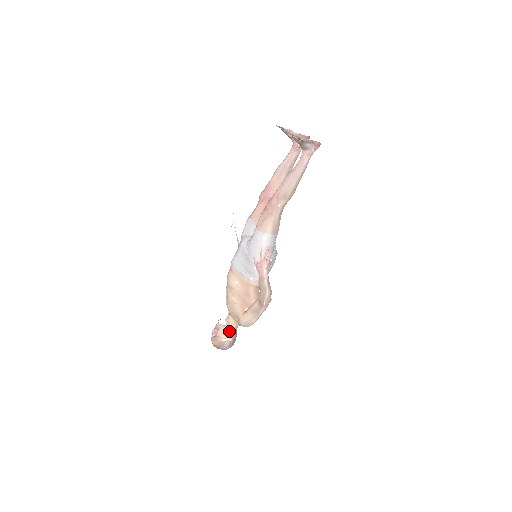
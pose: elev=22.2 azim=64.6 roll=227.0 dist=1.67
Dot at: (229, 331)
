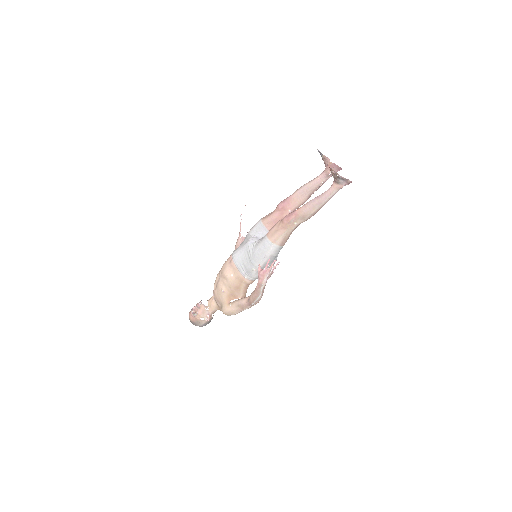
Dot at: (208, 312)
